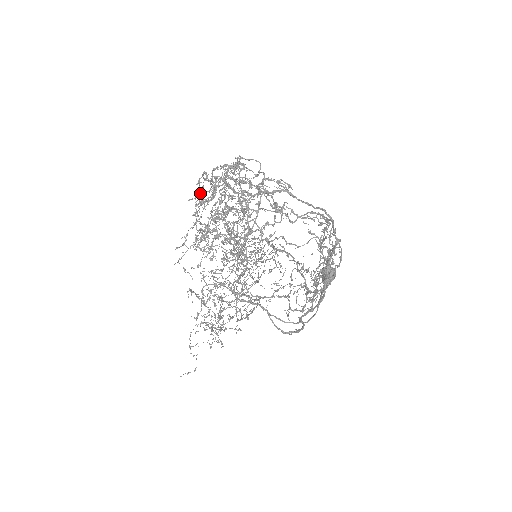
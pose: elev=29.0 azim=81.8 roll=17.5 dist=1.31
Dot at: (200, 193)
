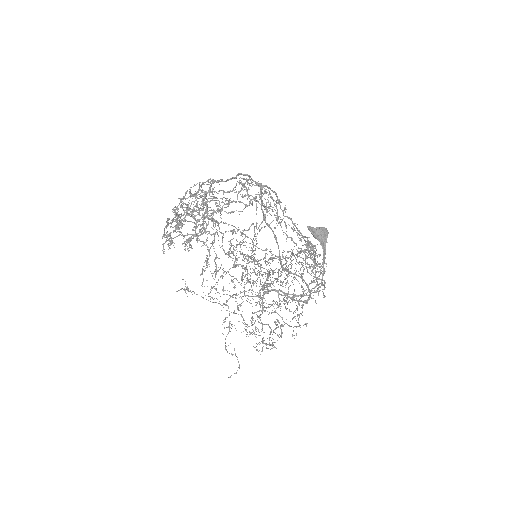
Dot at: (167, 223)
